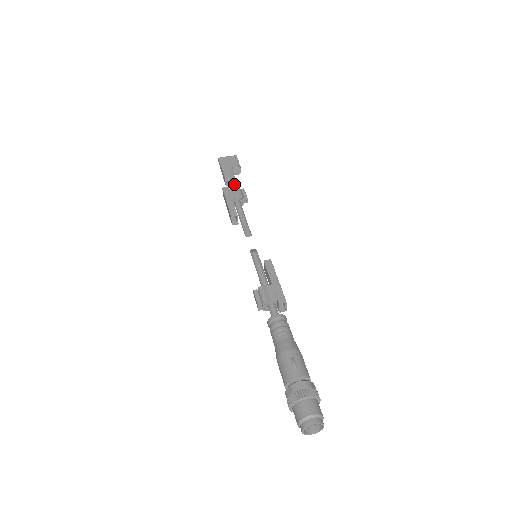
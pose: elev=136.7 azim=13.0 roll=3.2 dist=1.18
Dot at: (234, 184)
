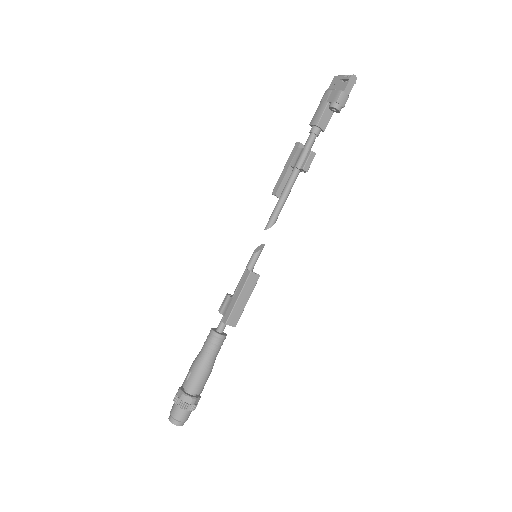
Dot at: (316, 135)
